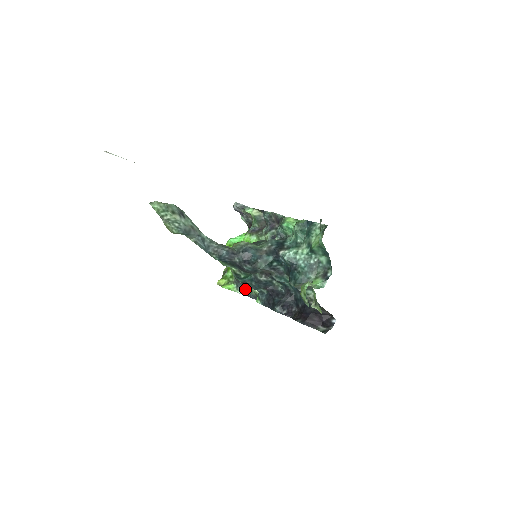
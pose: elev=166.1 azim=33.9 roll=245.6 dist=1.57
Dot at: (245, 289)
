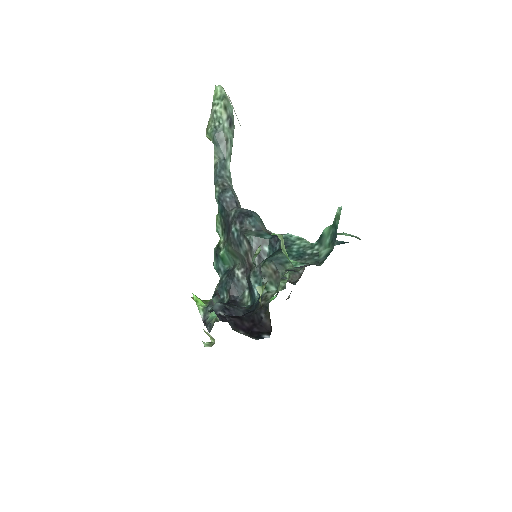
Dot at: (211, 316)
